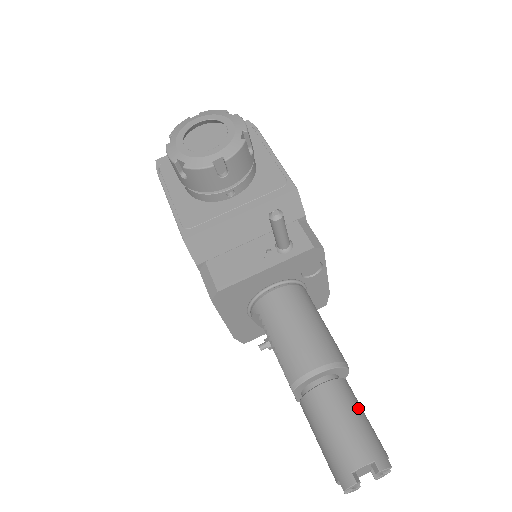
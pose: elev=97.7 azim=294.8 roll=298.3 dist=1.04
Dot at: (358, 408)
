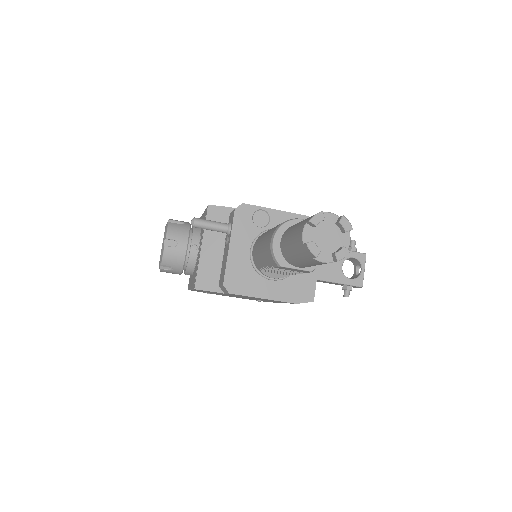
Dot at: occluded
